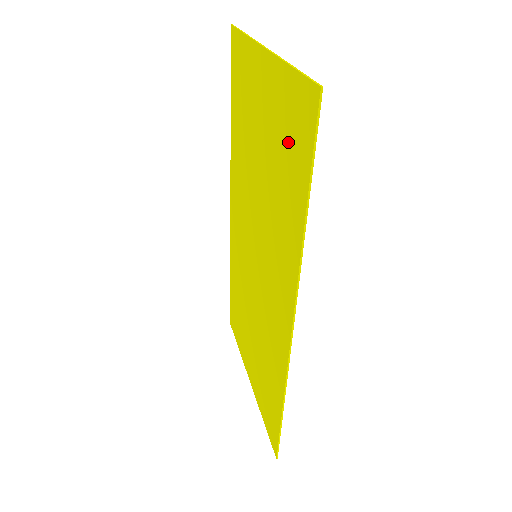
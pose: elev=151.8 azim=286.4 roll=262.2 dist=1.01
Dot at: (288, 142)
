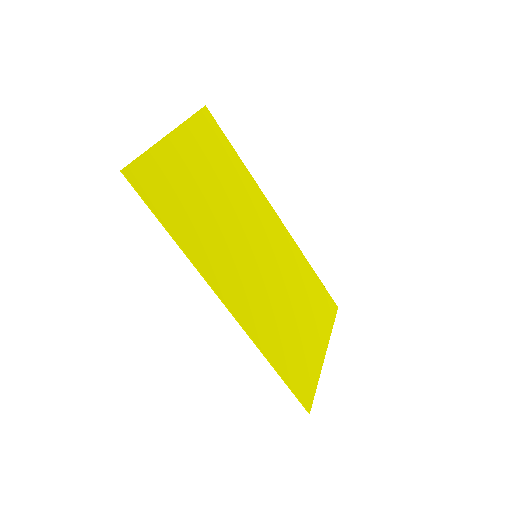
Dot at: (169, 191)
